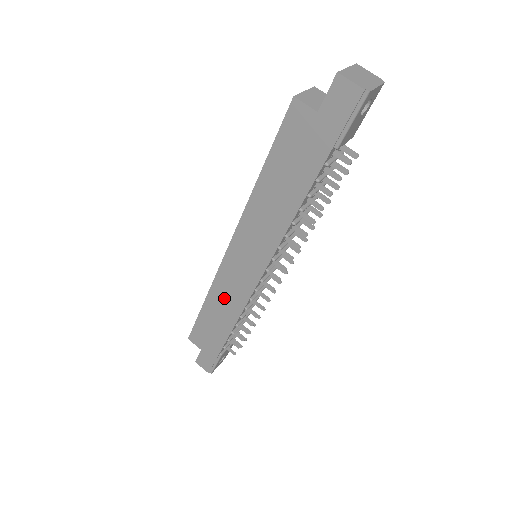
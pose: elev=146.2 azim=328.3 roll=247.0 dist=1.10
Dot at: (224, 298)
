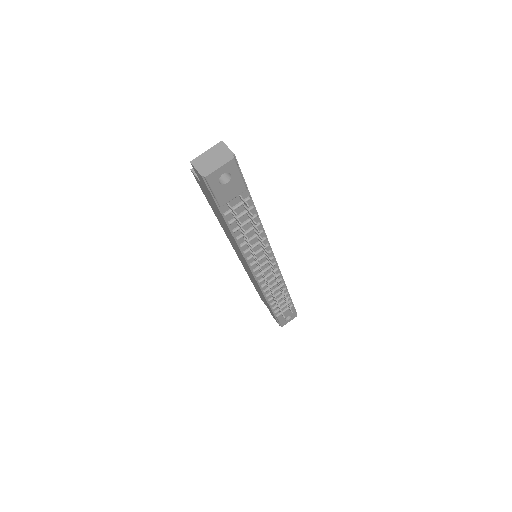
Dot at: (253, 281)
